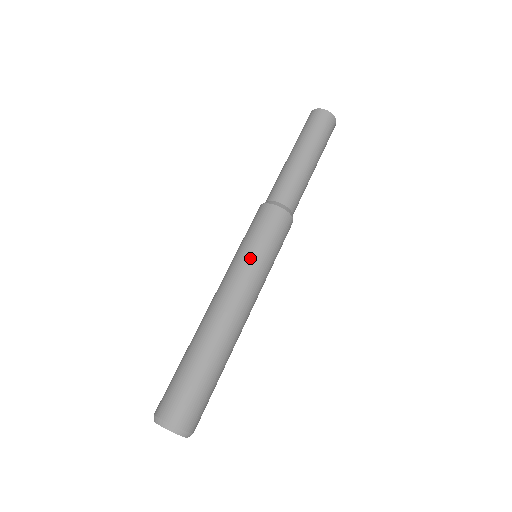
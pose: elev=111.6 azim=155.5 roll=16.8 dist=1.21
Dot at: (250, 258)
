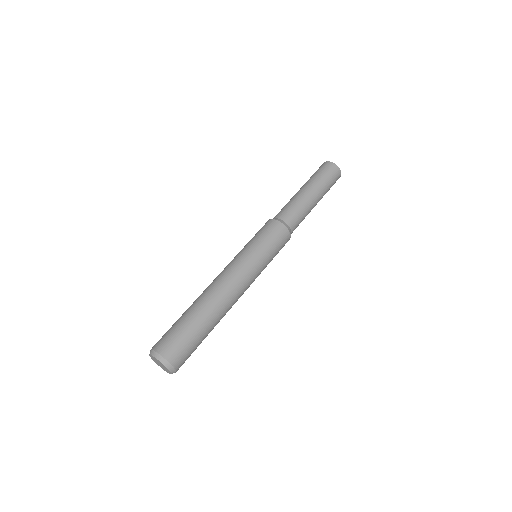
Dot at: (248, 252)
